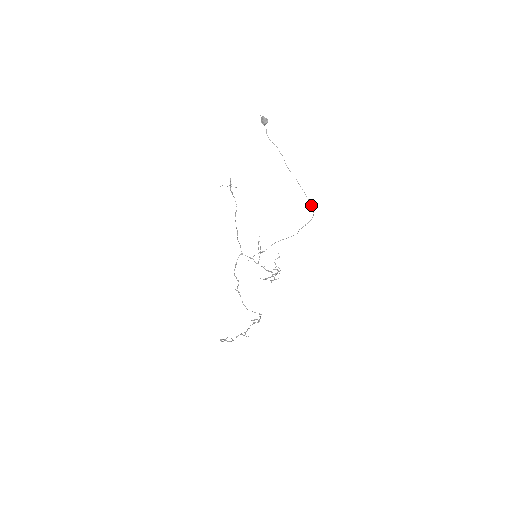
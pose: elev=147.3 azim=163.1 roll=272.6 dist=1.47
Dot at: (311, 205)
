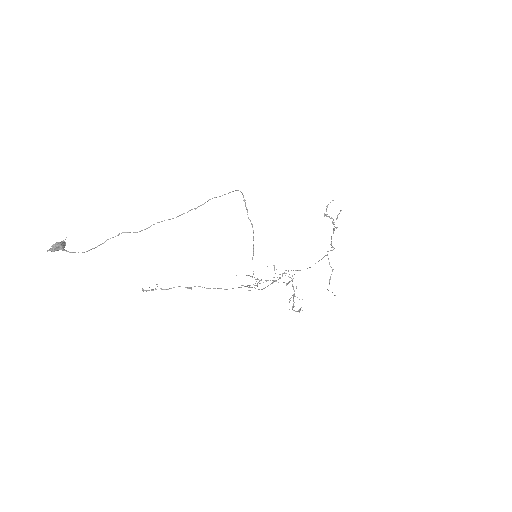
Dot at: occluded
